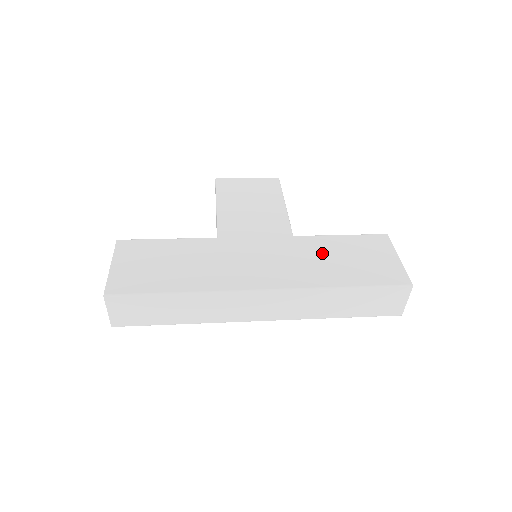
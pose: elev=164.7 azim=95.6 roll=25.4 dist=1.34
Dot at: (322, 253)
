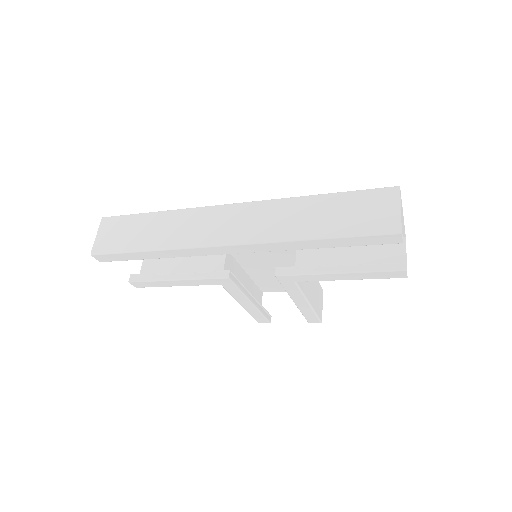
Dot at: occluded
